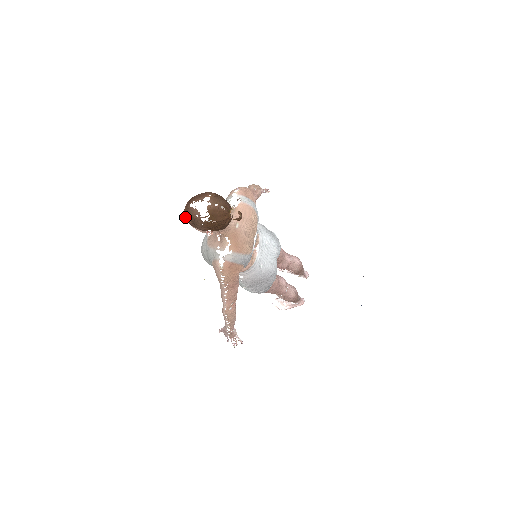
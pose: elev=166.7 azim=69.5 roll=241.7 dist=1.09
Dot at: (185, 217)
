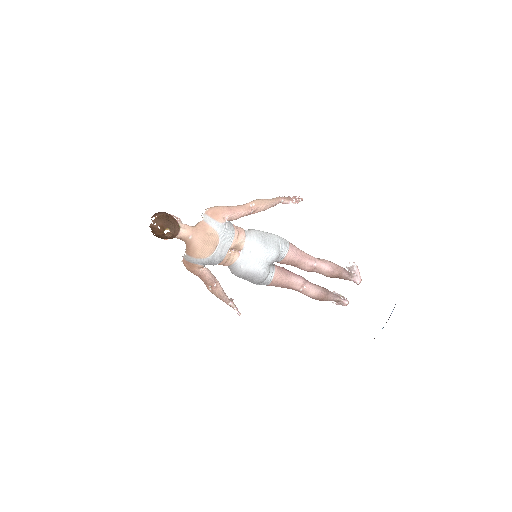
Dot at: occluded
